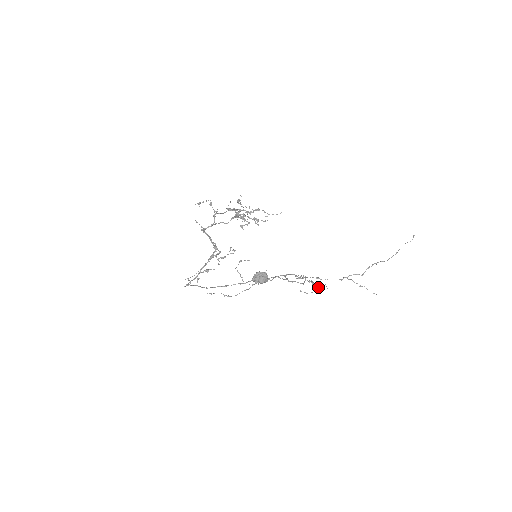
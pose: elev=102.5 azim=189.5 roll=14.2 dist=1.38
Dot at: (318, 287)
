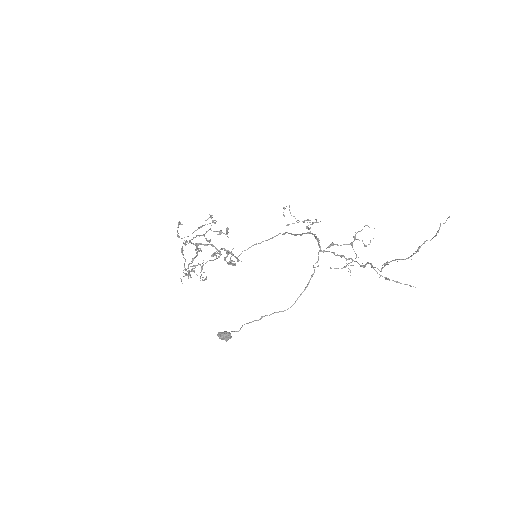
Dot at: (364, 246)
